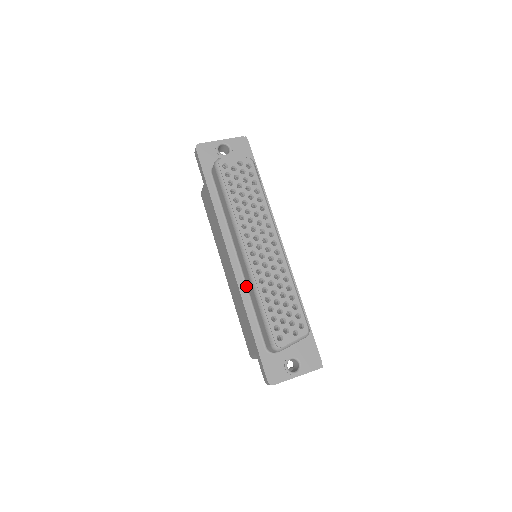
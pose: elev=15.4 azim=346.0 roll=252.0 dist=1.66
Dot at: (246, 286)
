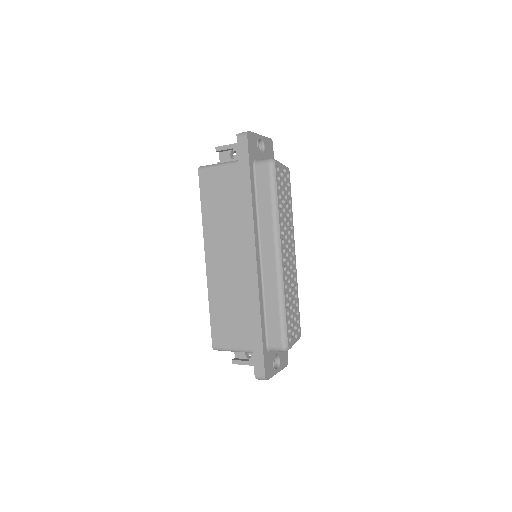
Dot at: (262, 286)
